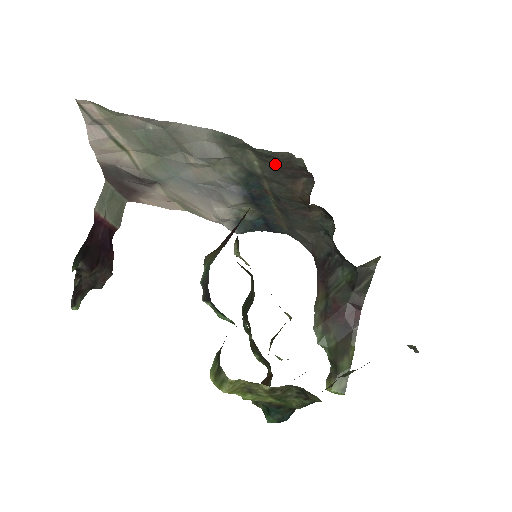
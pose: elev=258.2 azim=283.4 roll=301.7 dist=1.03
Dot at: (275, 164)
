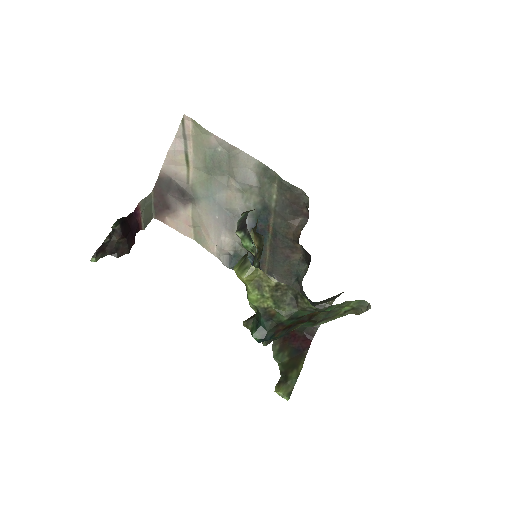
Dot at: (289, 198)
